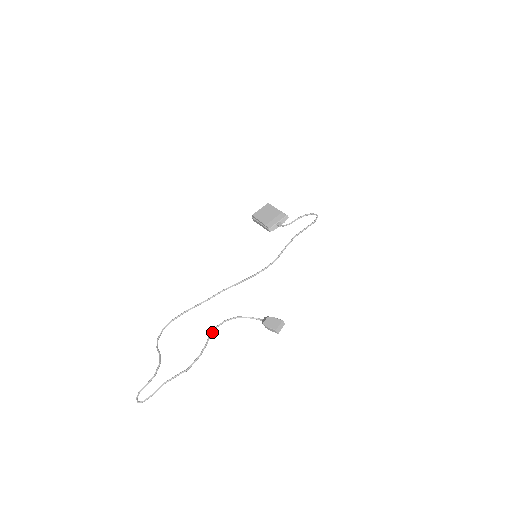
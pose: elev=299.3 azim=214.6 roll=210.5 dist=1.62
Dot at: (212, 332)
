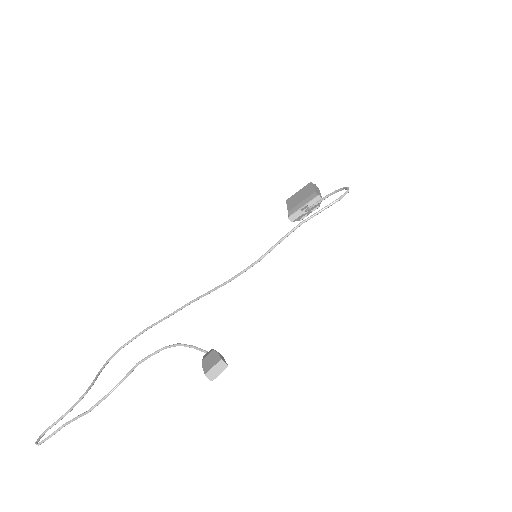
Dot at: (140, 362)
